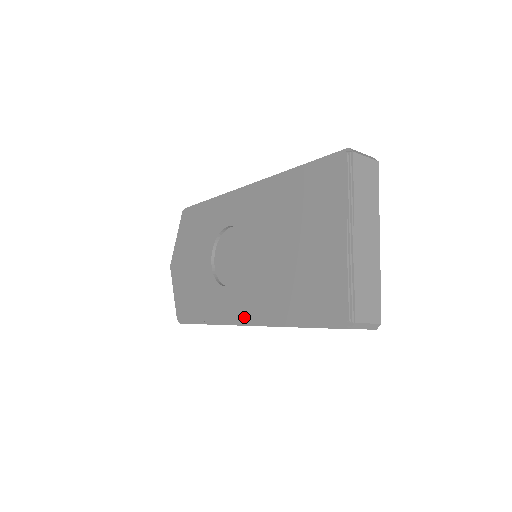
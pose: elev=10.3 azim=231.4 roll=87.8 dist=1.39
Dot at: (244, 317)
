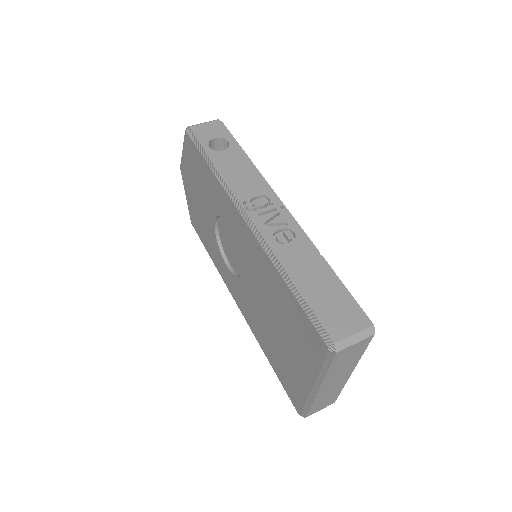
Dot at: (239, 306)
